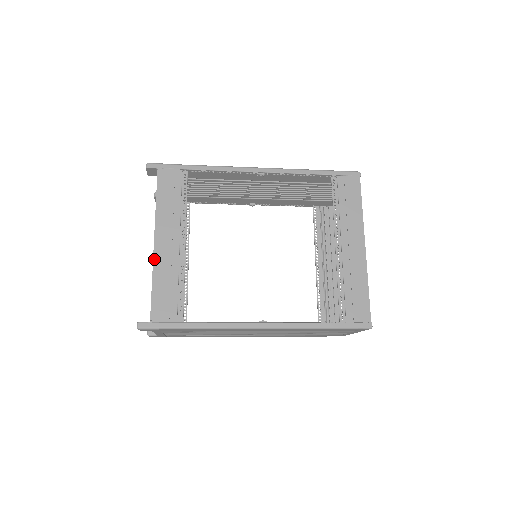
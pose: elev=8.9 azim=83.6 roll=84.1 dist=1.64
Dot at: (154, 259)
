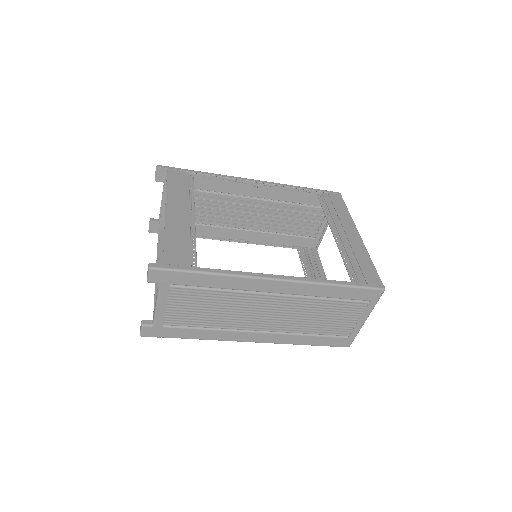
Dot at: (166, 221)
